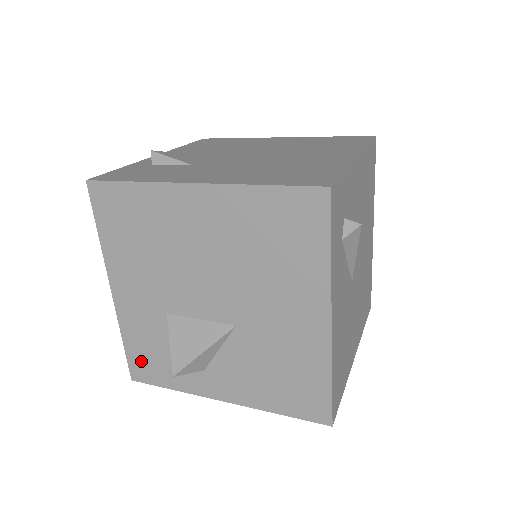
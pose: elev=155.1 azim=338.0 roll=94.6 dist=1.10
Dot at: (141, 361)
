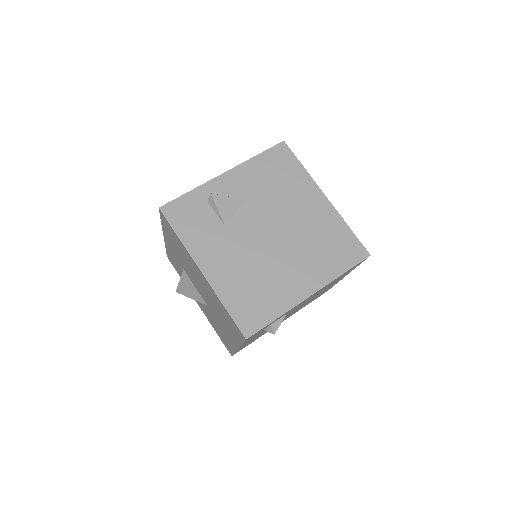
Dot at: (171, 260)
